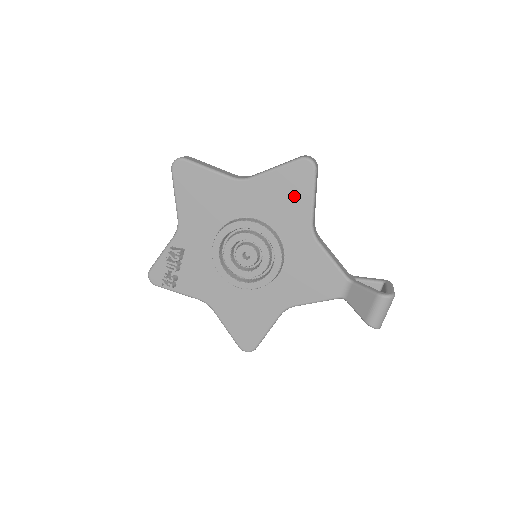
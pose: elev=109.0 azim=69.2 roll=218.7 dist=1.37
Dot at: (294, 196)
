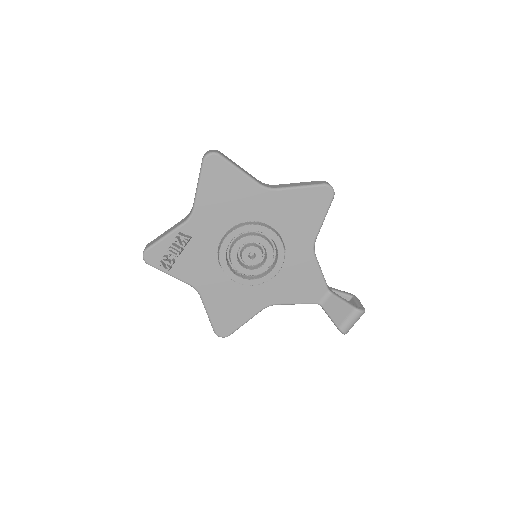
Dot at: (309, 214)
